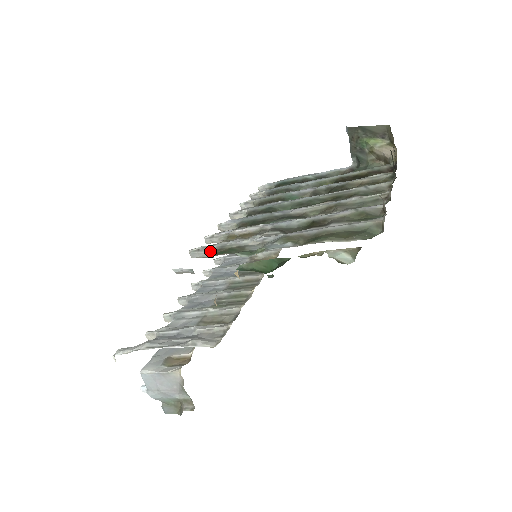
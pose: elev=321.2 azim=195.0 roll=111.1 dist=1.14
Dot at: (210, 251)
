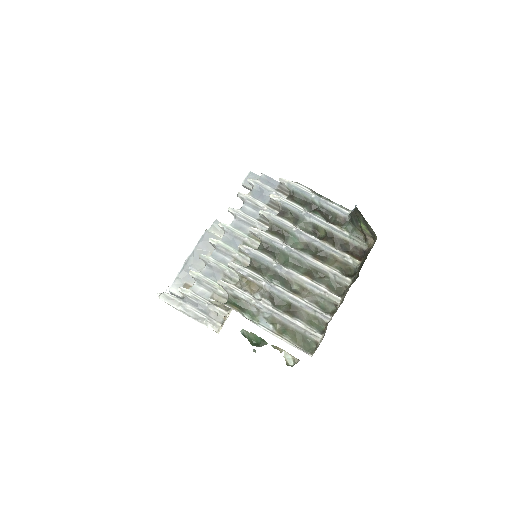
Dot at: (229, 294)
